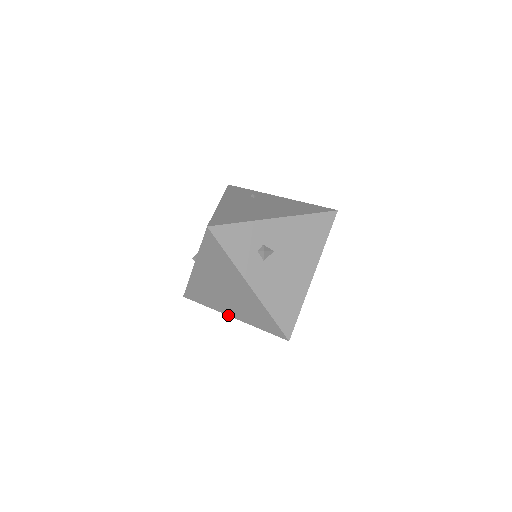
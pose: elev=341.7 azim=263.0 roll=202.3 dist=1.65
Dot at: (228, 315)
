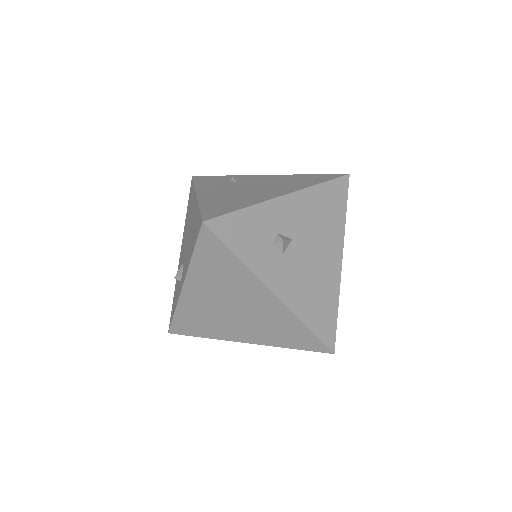
Dot at: (239, 341)
